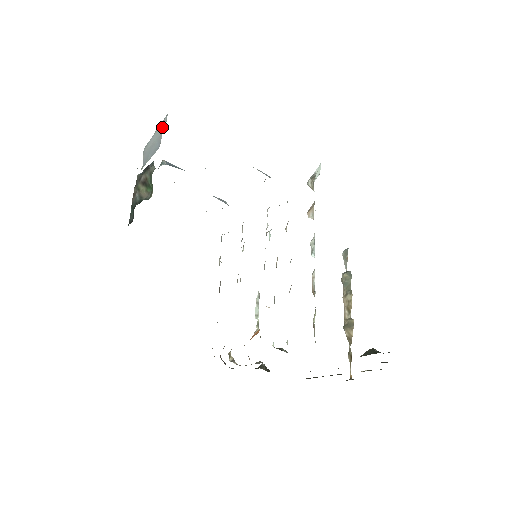
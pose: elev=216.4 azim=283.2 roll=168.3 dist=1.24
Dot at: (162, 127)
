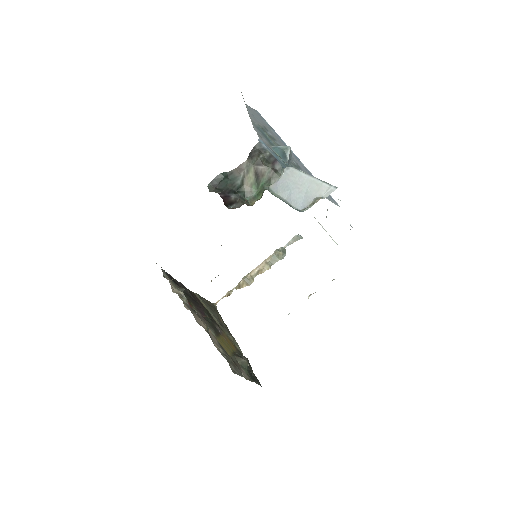
Dot at: (321, 192)
